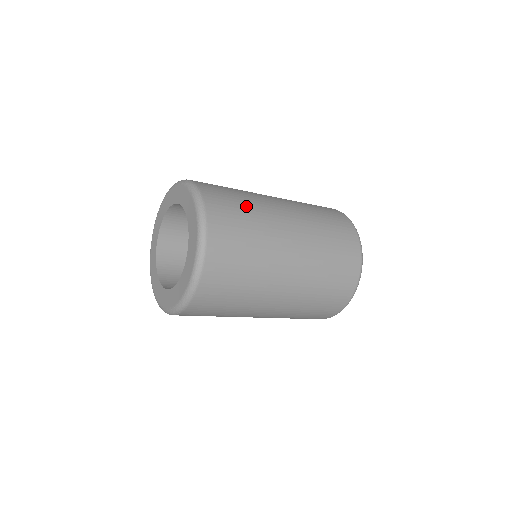
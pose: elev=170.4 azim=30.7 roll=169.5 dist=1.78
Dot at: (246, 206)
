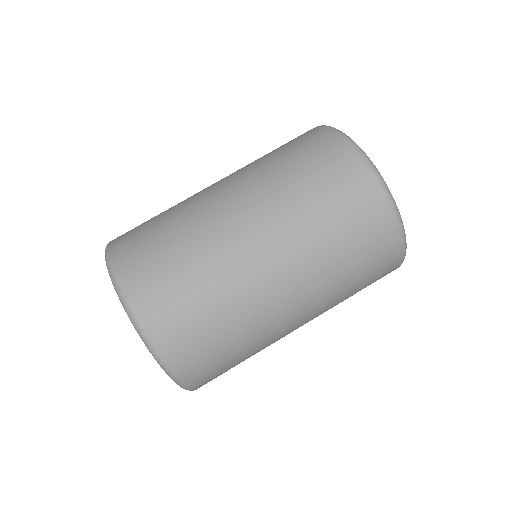
Dot at: (194, 274)
